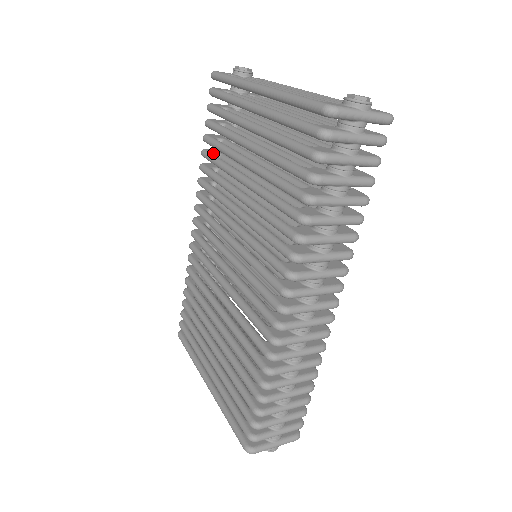
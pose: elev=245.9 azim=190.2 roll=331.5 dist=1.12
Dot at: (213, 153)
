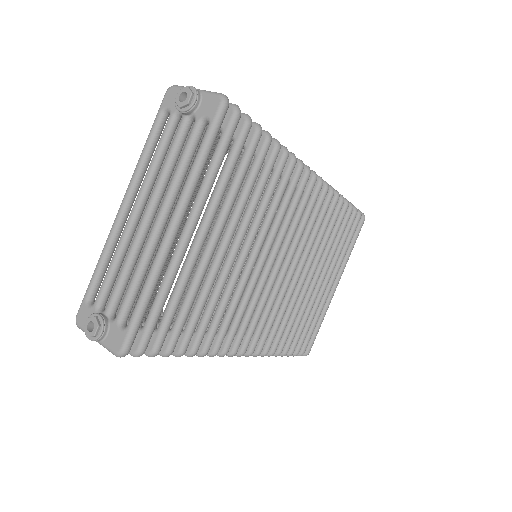
Dot at: occluded
